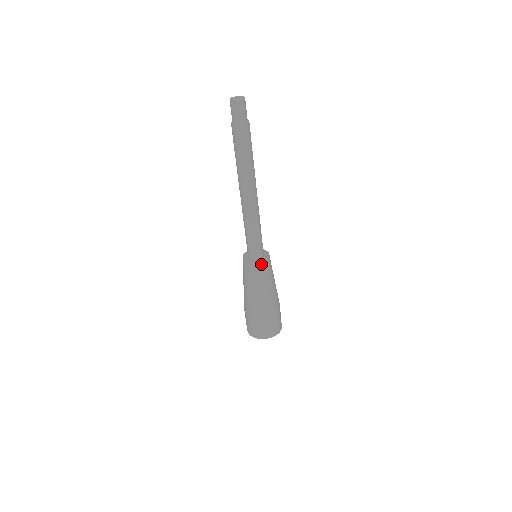
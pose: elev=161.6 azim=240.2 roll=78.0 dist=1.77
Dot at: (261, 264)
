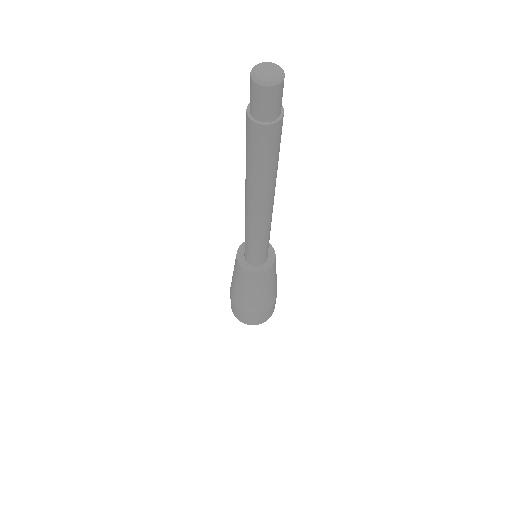
Dot at: (271, 269)
